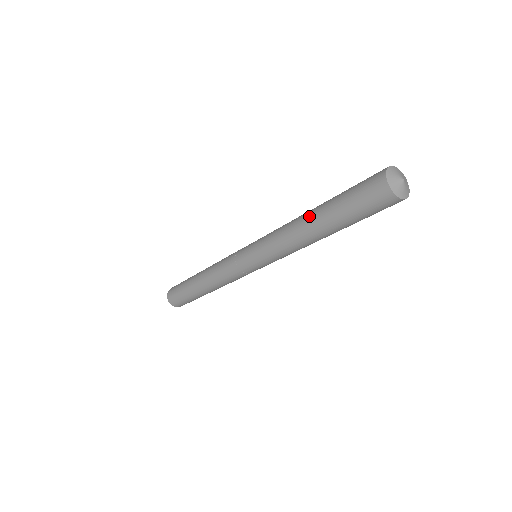
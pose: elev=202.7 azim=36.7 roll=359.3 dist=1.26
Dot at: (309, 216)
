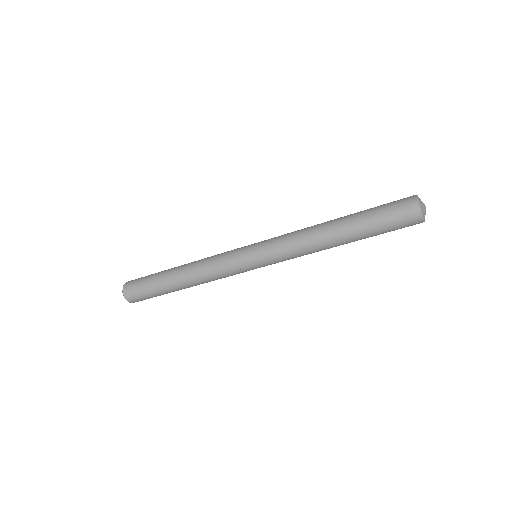
Dot at: (335, 219)
